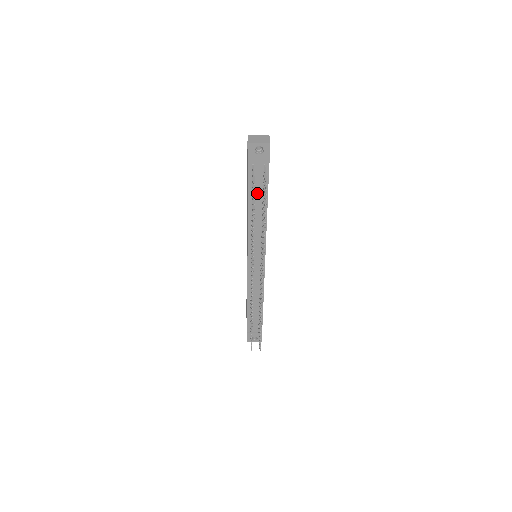
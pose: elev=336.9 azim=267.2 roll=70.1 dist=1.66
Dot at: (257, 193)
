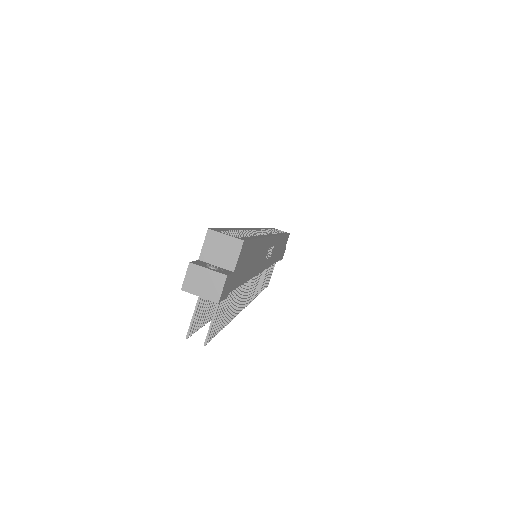
Dot at: occluded
